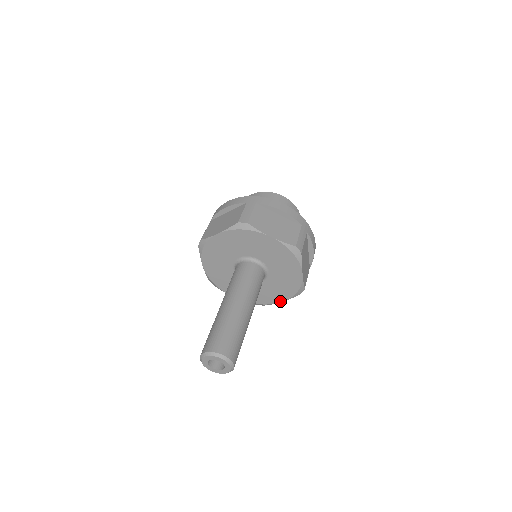
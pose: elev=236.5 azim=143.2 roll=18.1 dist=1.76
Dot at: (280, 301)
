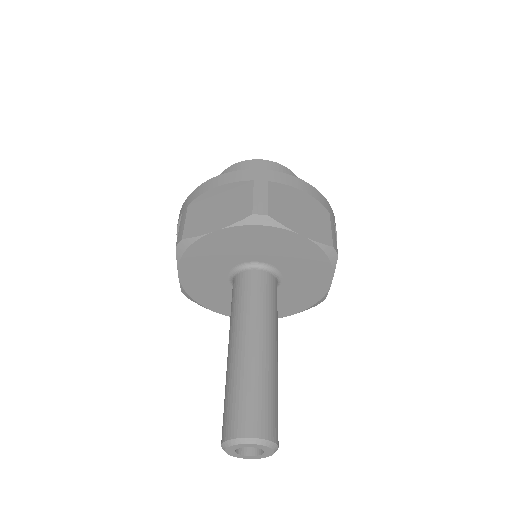
Dot at: (329, 282)
